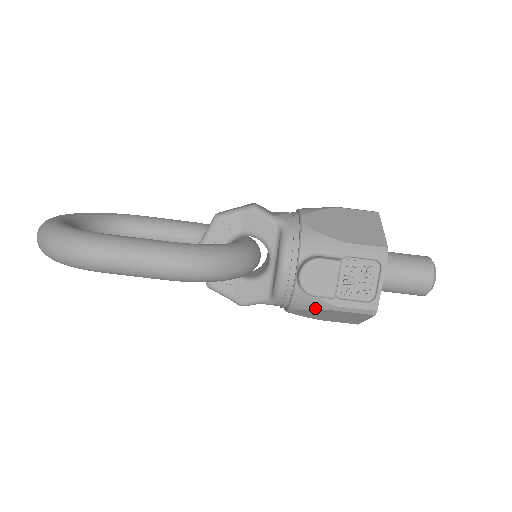
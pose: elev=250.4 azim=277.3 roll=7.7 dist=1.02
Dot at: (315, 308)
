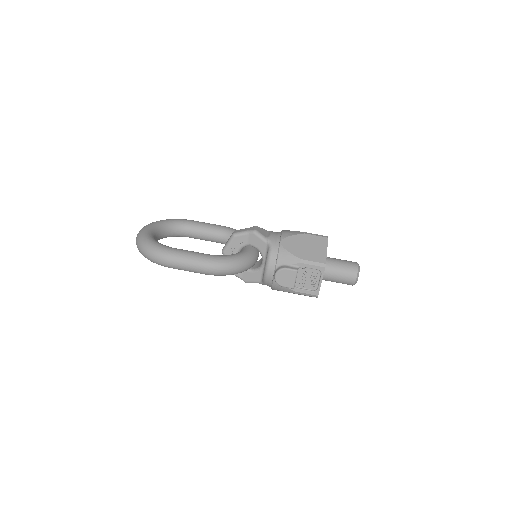
Dot at: (285, 291)
